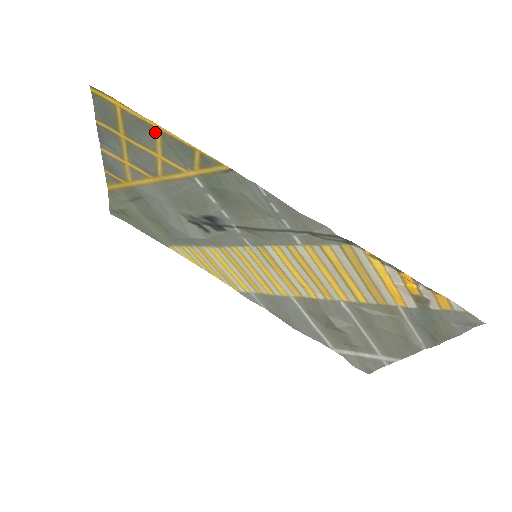
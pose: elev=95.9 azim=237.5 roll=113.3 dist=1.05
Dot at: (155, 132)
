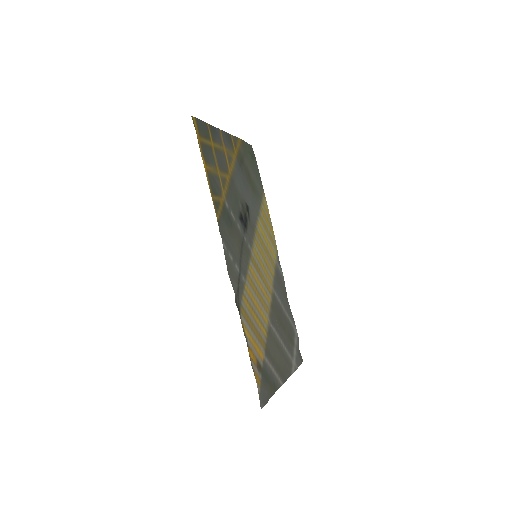
Dot at: (208, 166)
